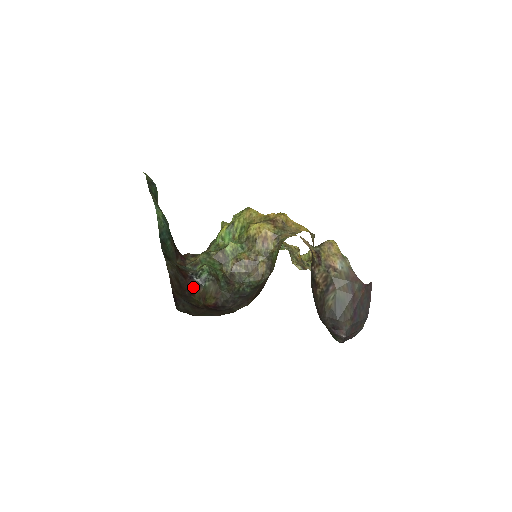
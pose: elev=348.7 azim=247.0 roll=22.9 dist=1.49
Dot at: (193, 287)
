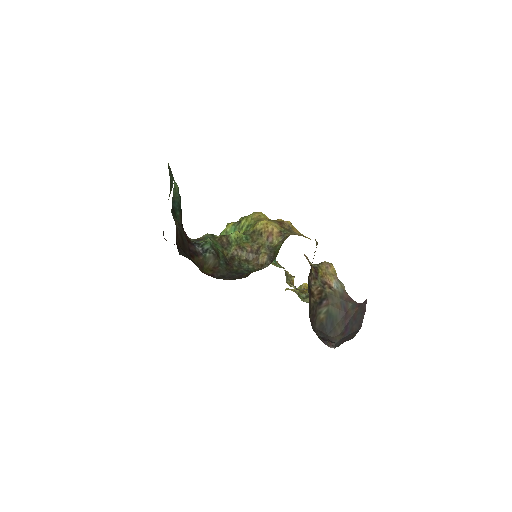
Dot at: (194, 252)
